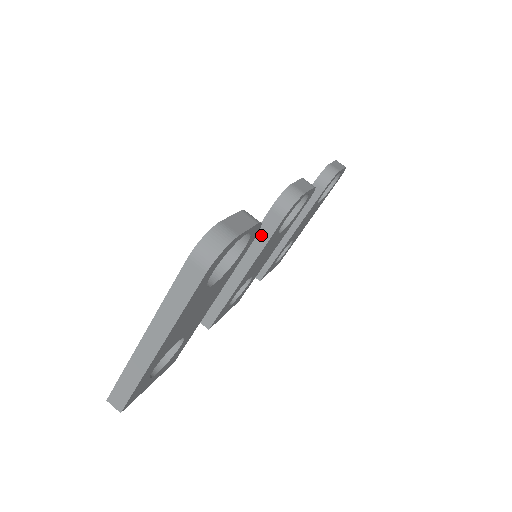
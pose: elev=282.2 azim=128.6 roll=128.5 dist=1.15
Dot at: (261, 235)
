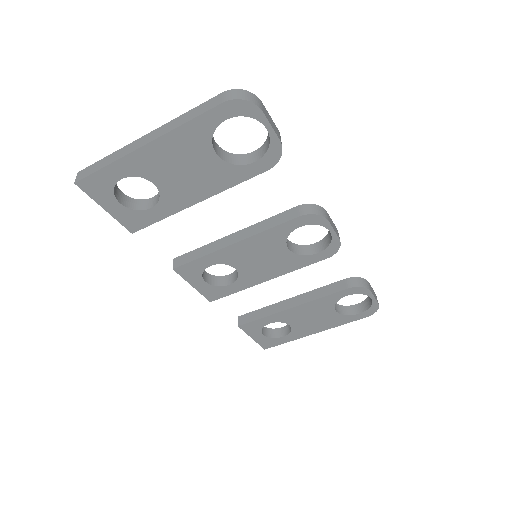
Dot at: (274, 220)
